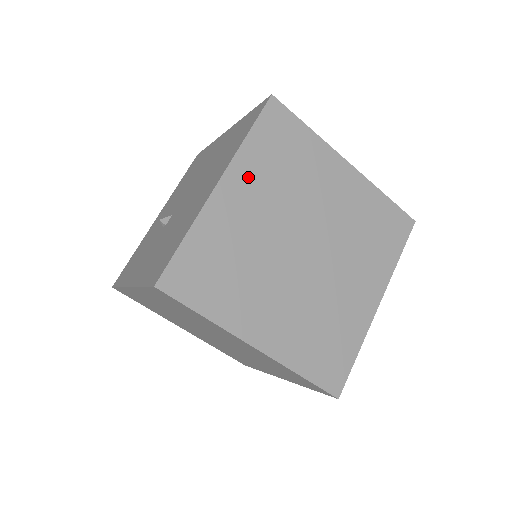
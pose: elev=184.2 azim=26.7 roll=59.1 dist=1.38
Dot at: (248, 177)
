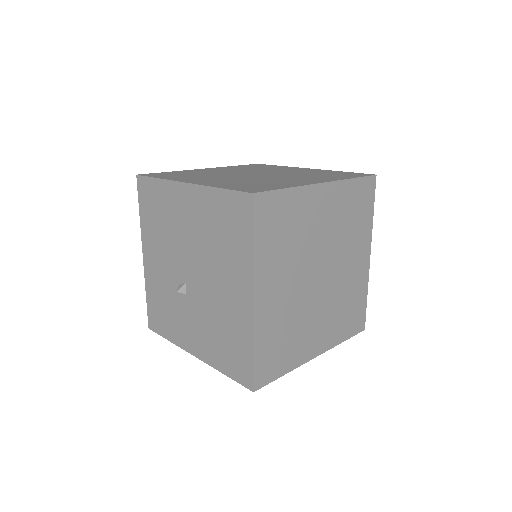
Dot at: (268, 273)
